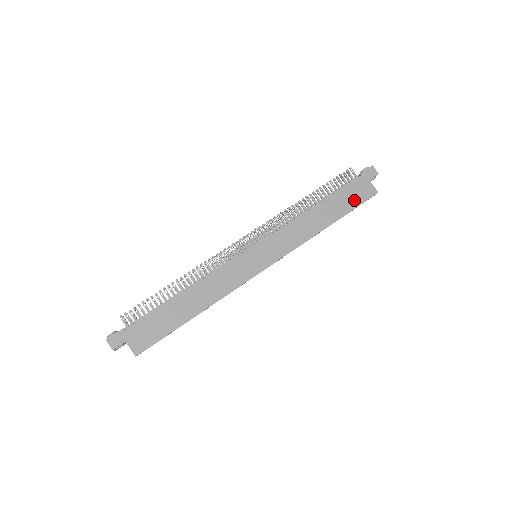
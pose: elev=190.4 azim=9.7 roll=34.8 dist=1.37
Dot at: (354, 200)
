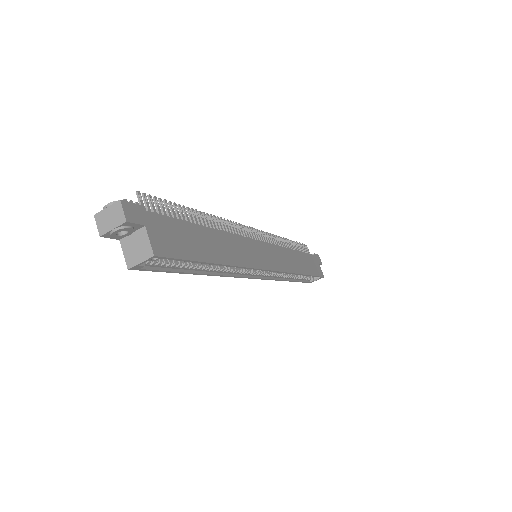
Dot at: (314, 269)
